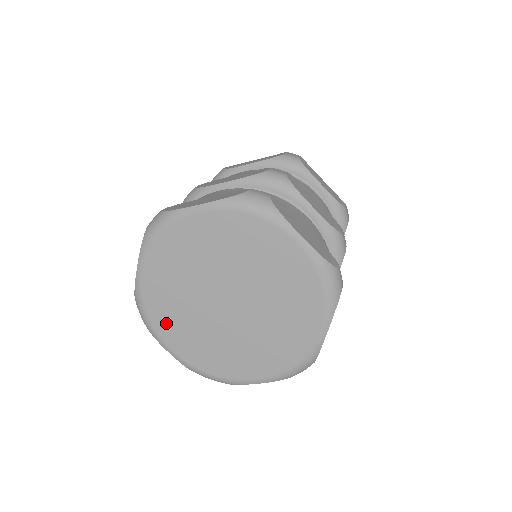
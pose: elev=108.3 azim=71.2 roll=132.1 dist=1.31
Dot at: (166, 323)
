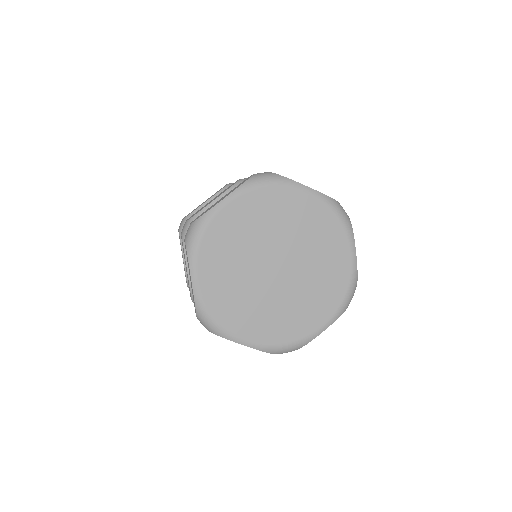
Dot at: (233, 317)
